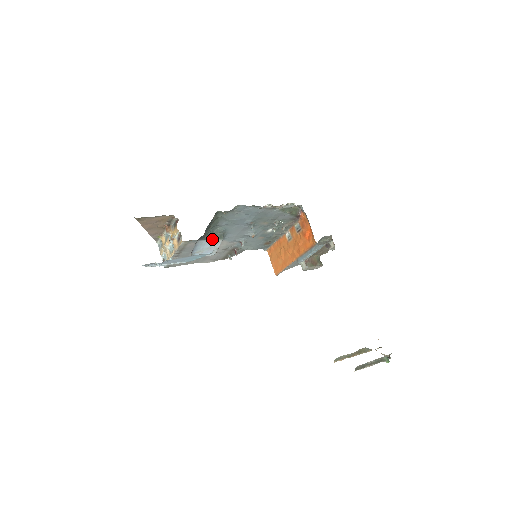
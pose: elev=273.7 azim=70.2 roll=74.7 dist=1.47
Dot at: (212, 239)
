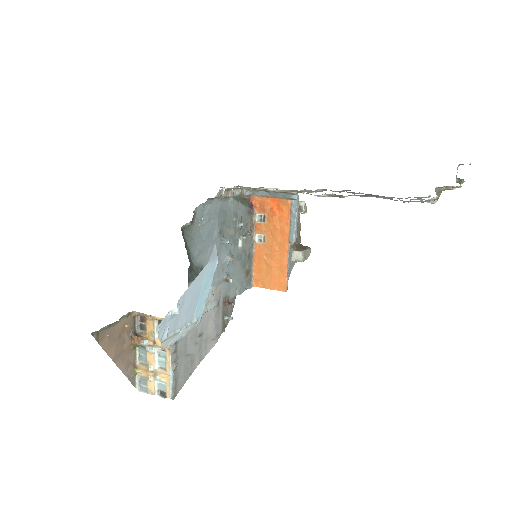
Dot at: occluded
